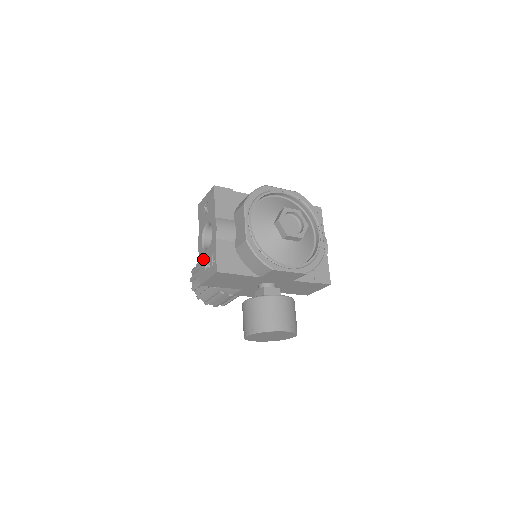
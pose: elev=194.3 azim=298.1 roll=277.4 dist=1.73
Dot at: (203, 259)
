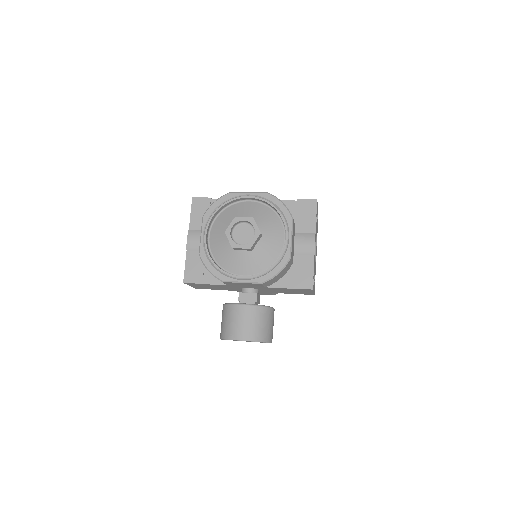
Dot at: occluded
